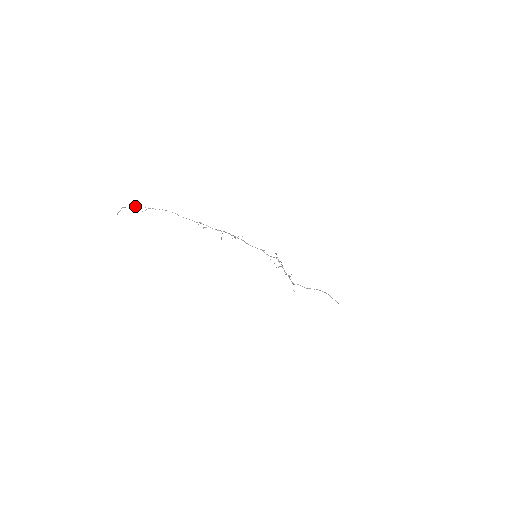
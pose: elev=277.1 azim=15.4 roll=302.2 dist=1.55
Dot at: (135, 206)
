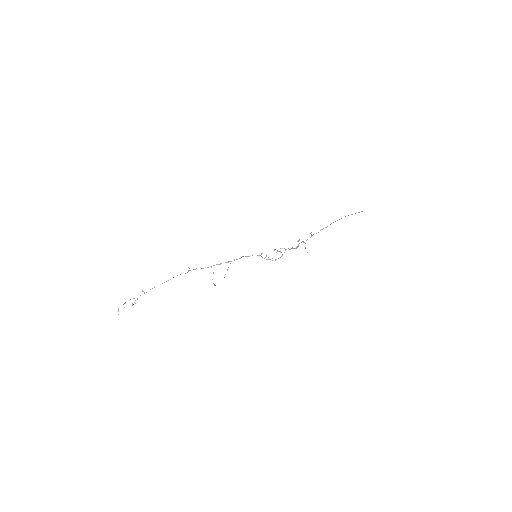
Dot at: occluded
